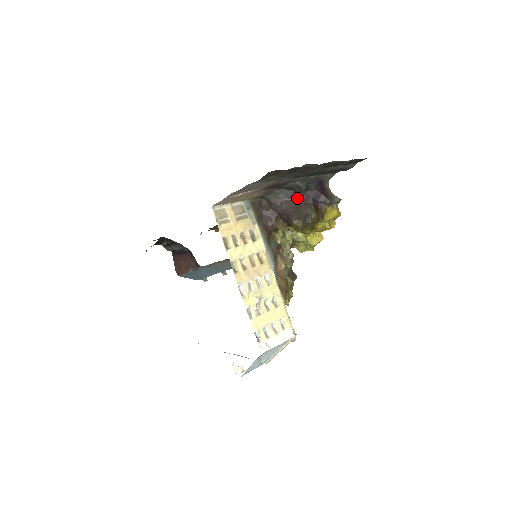
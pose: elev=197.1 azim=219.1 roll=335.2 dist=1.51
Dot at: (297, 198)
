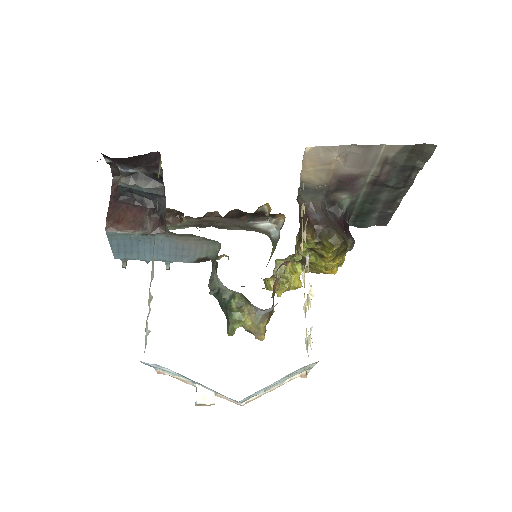
Dot at: (332, 217)
